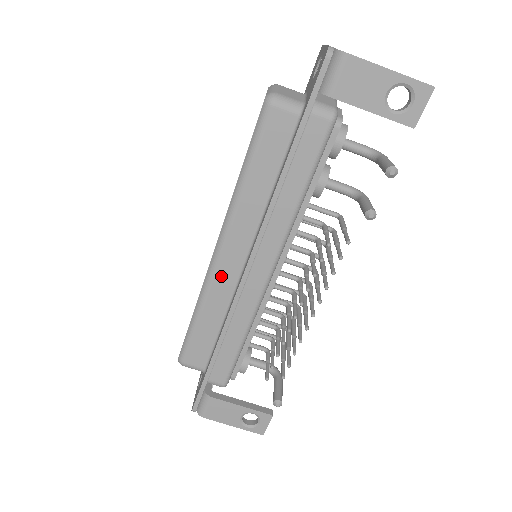
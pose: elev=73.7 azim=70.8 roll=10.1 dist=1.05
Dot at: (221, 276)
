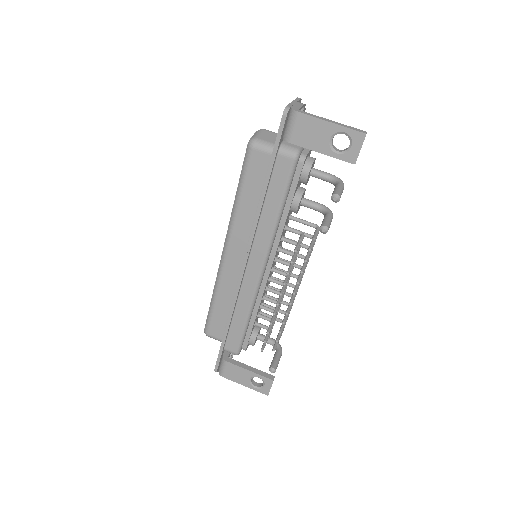
Dot at: (228, 270)
